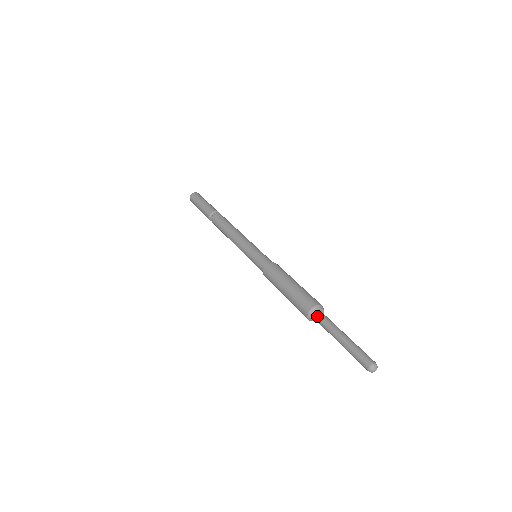
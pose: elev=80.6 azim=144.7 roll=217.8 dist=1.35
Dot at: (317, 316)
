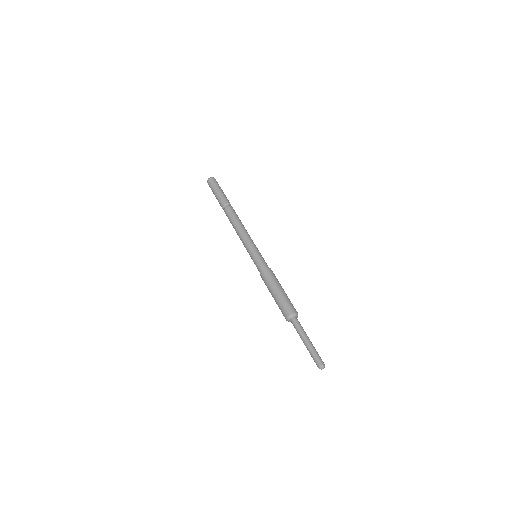
Dot at: (295, 320)
